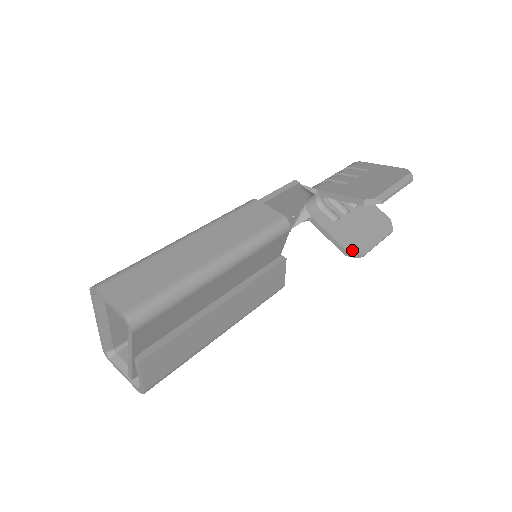
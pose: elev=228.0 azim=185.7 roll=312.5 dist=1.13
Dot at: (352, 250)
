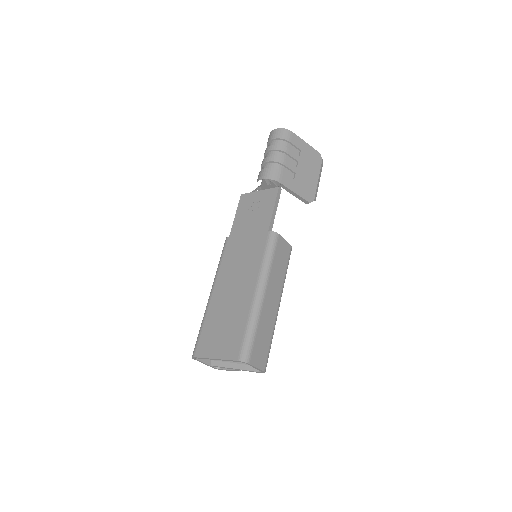
Dot at: occluded
